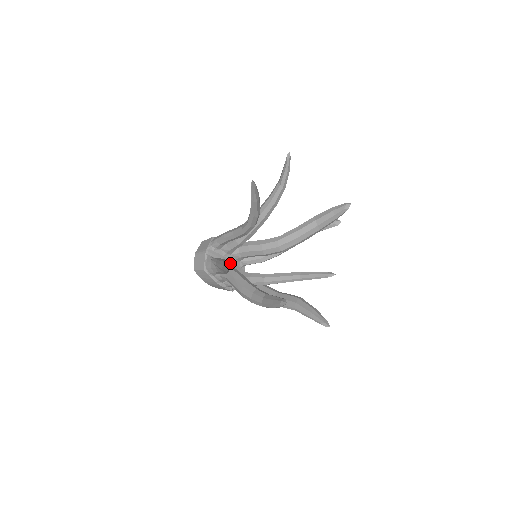
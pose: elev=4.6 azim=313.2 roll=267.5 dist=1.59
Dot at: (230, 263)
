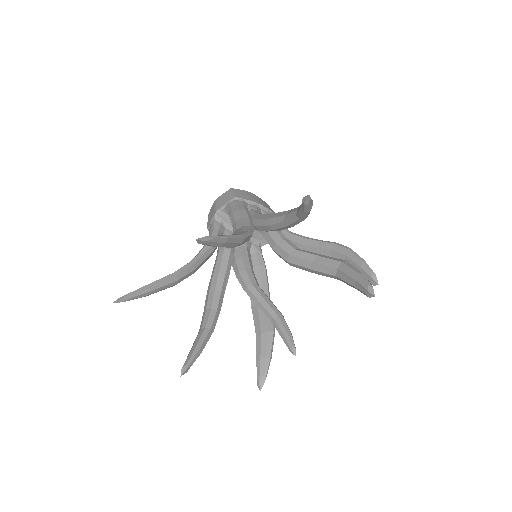
Dot at: occluded
